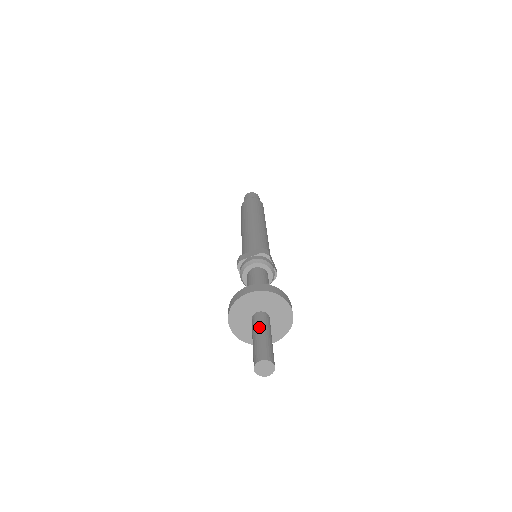
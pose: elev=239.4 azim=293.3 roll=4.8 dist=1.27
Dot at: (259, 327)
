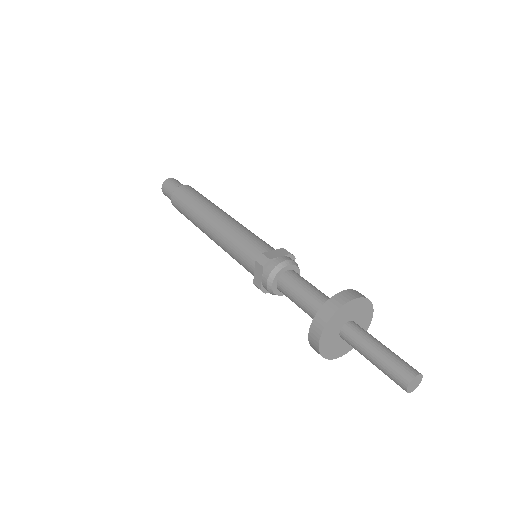
Dot at: (372, 338)
